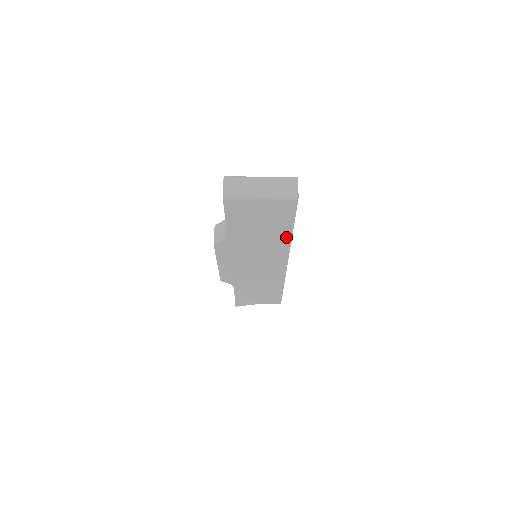
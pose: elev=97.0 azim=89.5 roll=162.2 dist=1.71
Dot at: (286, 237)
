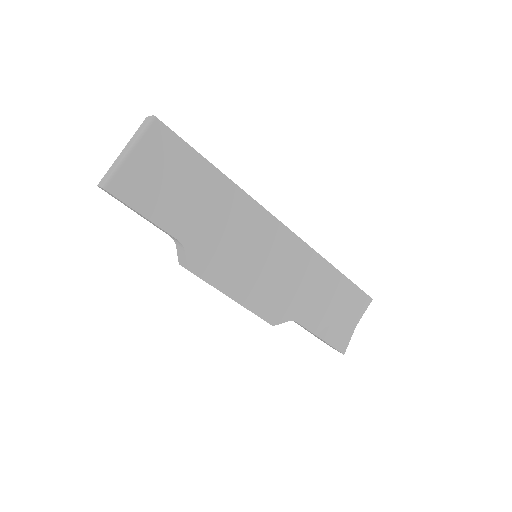
Dot at: (222, 182)
